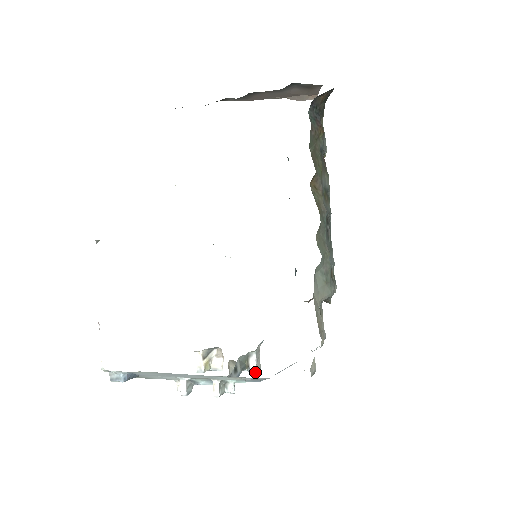
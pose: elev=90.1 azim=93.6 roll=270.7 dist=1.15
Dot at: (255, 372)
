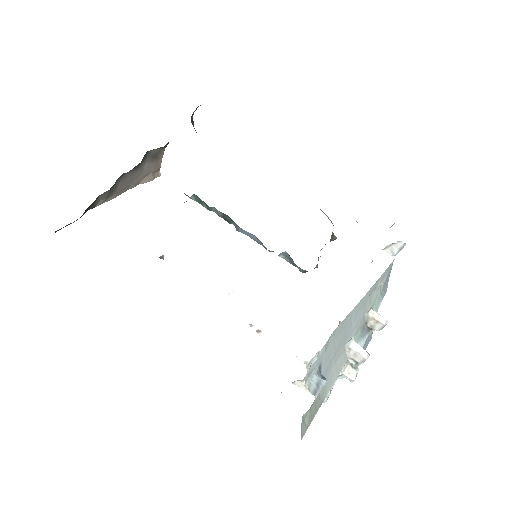
Dot at: occluded
